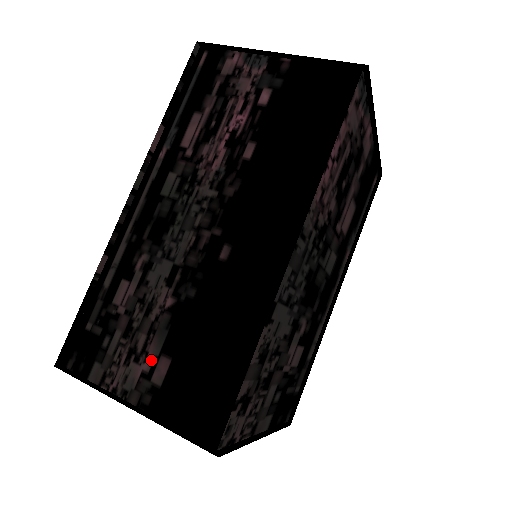
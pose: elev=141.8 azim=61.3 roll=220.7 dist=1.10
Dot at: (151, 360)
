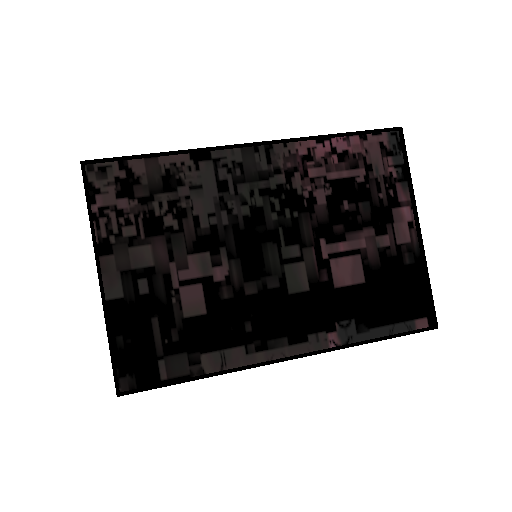
Dot at: occluded
